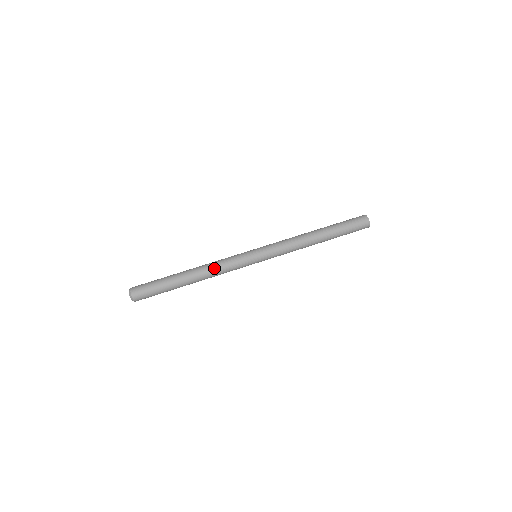
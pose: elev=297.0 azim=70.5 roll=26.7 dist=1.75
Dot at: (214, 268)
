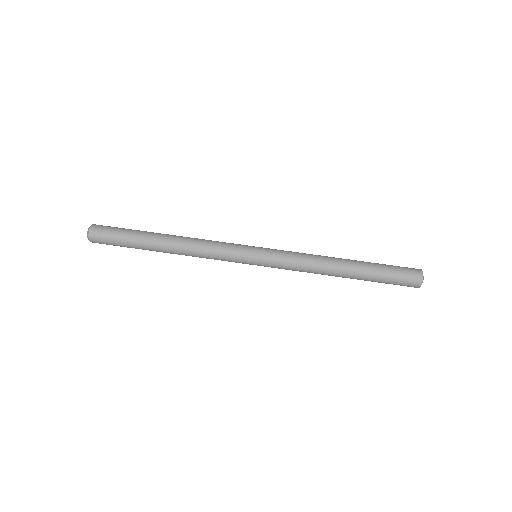
Dot at: (198, 240)
